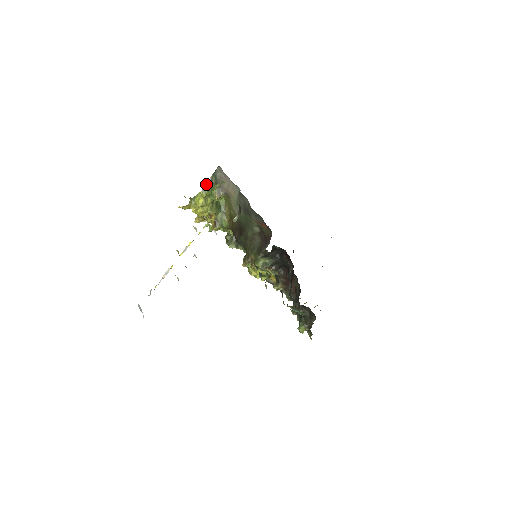
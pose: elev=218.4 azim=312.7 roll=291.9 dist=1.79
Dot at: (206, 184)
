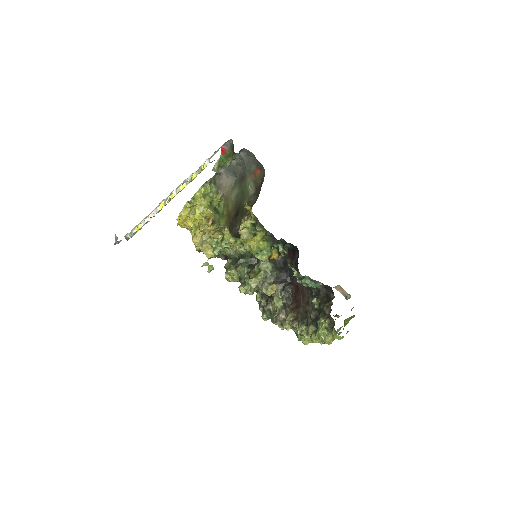
Dot at: (205, 182)
